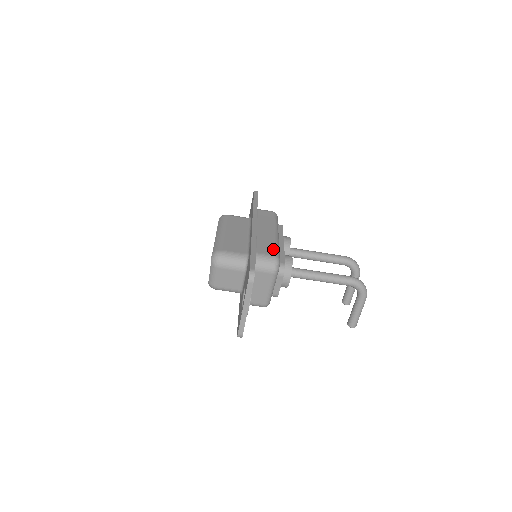
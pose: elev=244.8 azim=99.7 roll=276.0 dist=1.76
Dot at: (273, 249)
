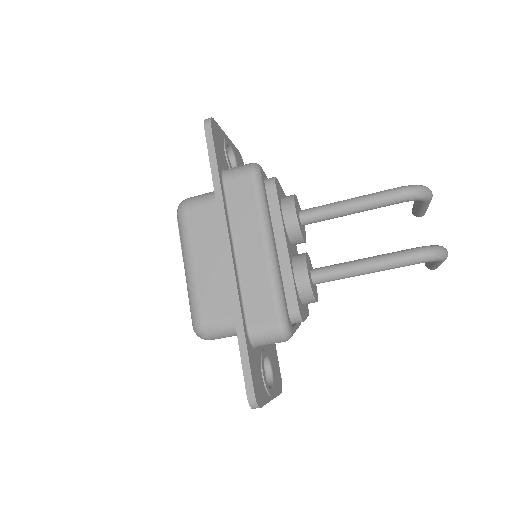
Dot at: (271, 305)
